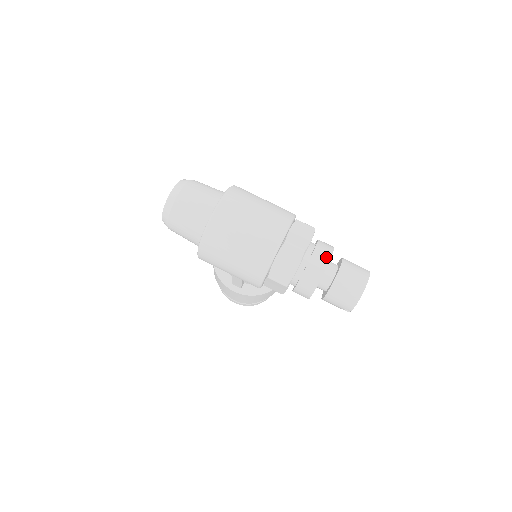
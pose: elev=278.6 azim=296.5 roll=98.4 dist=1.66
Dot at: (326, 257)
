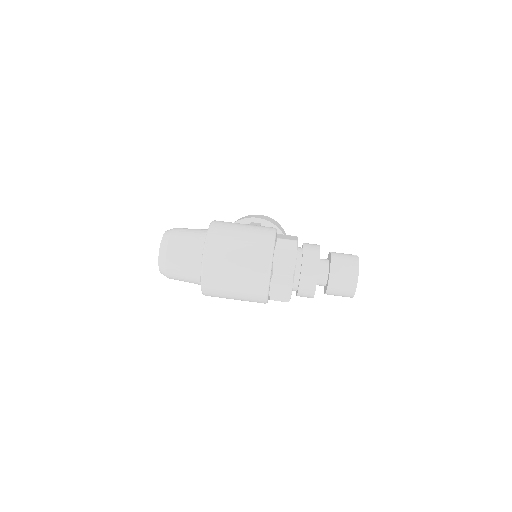
Dot at: (314, 269)
